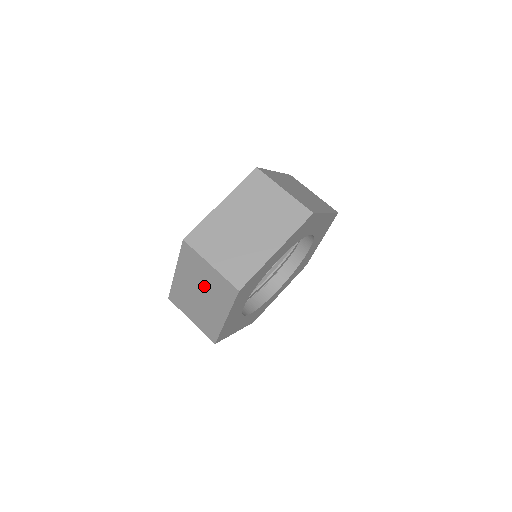
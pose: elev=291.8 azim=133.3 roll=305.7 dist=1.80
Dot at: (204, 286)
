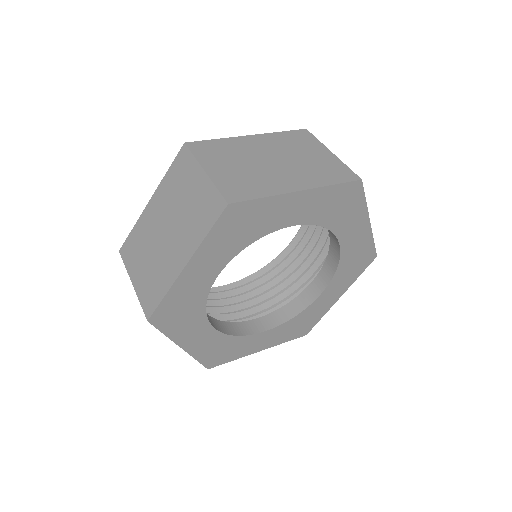
Dot at: (179, 212)
